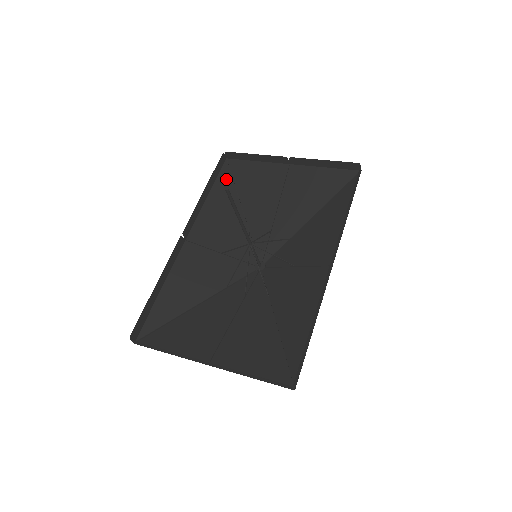
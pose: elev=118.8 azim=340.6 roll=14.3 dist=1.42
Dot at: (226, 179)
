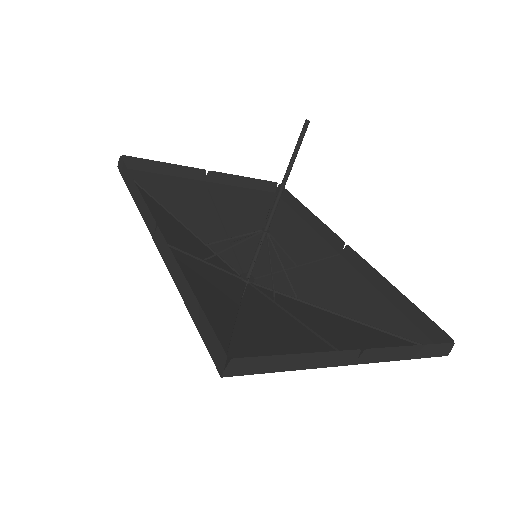
Dot at: occluded
